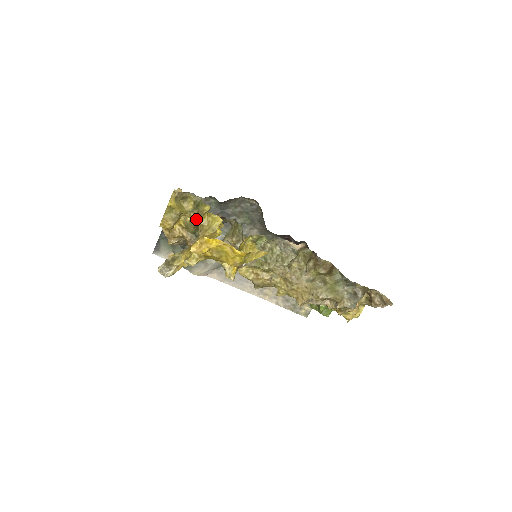
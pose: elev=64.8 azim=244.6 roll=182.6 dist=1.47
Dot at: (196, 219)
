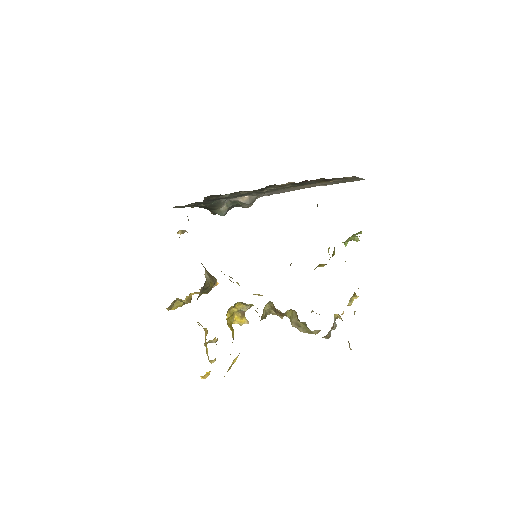
Dot at: occluded
